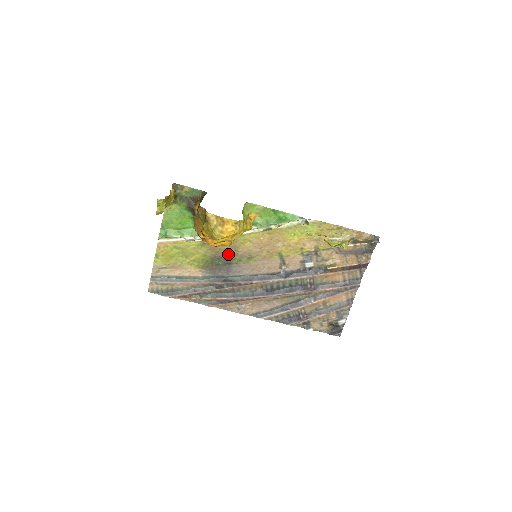
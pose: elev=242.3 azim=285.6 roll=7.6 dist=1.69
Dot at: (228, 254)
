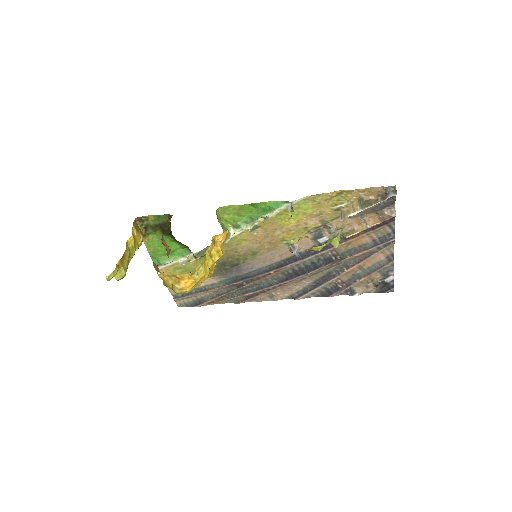
Dot at: (230, 257)
